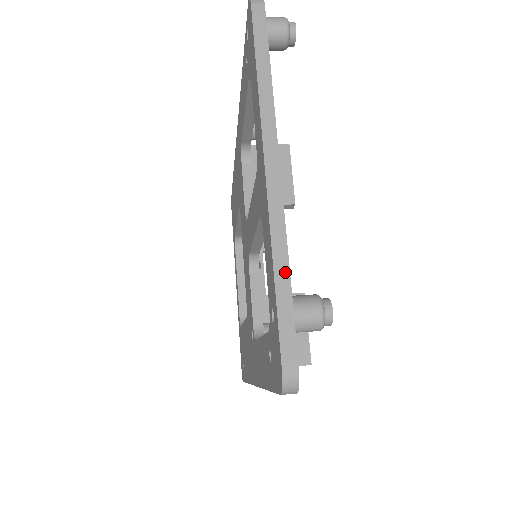
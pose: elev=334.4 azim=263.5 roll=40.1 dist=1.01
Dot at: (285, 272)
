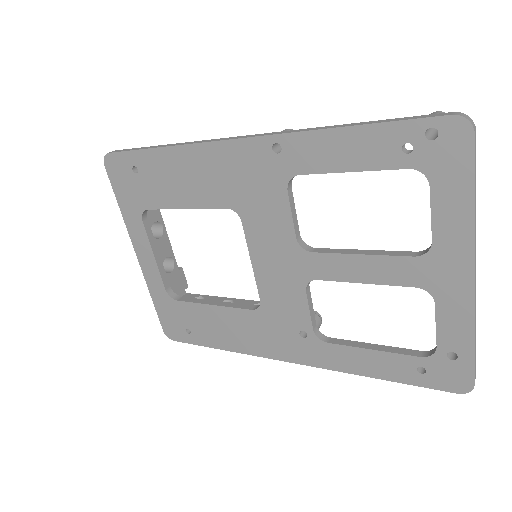
Dot at: (475, 336)
